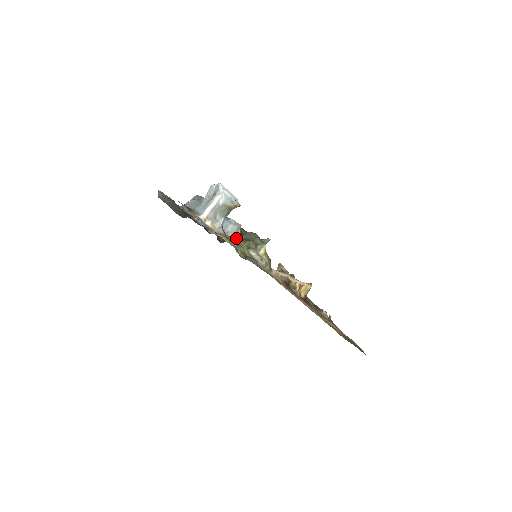
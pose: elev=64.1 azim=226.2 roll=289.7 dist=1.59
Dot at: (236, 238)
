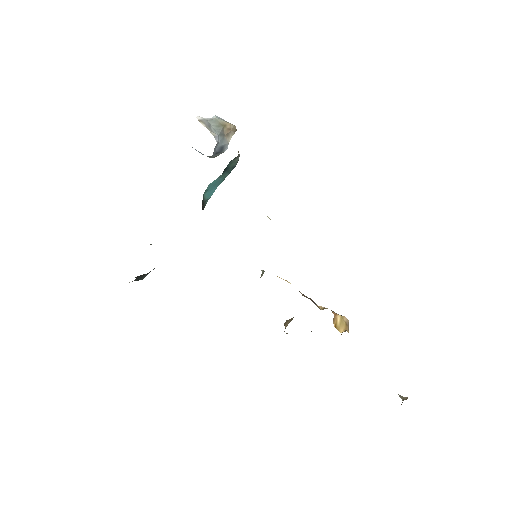
Dot at: occluded
